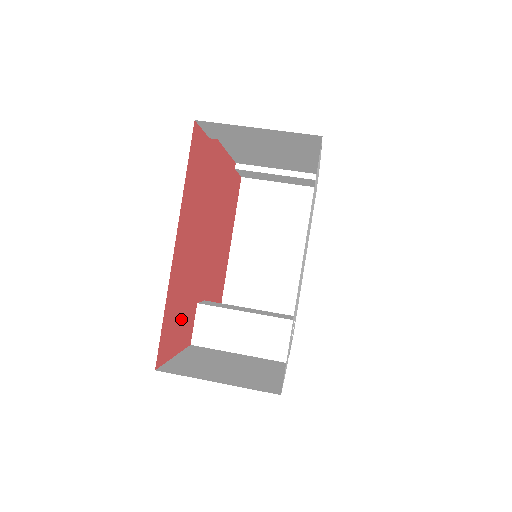
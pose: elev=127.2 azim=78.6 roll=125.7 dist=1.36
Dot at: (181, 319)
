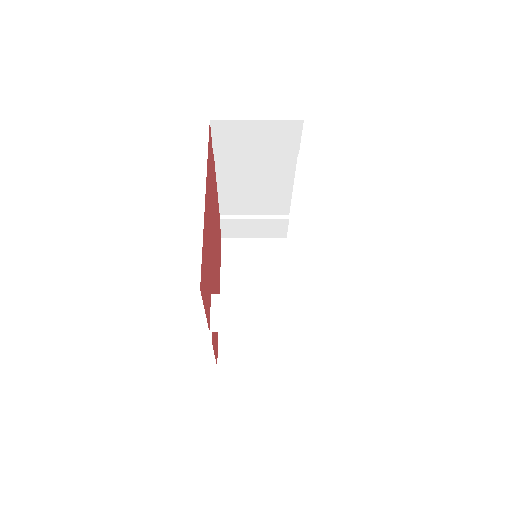
Dot at: (206, 282)
